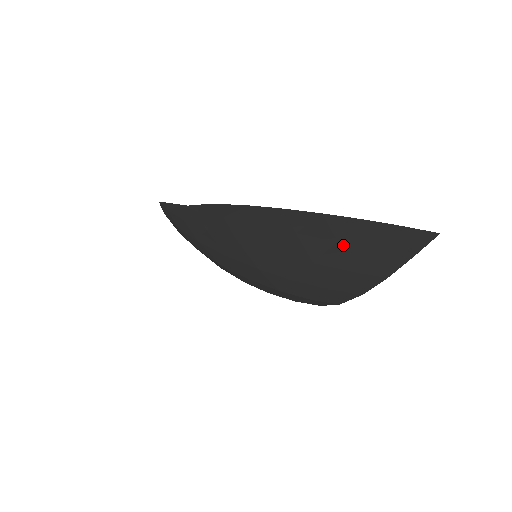
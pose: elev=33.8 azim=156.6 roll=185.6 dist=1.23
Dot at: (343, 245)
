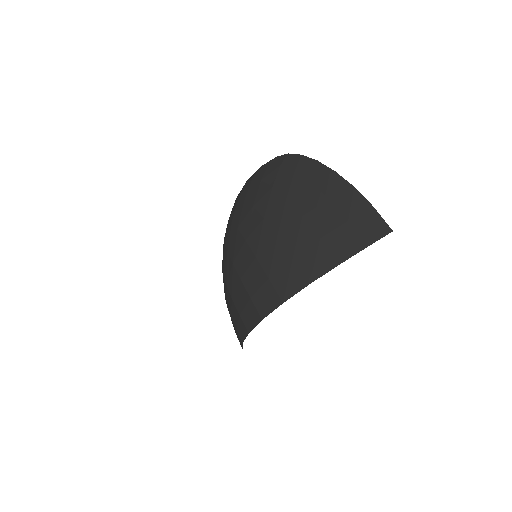
Dot at: (330, 205)
